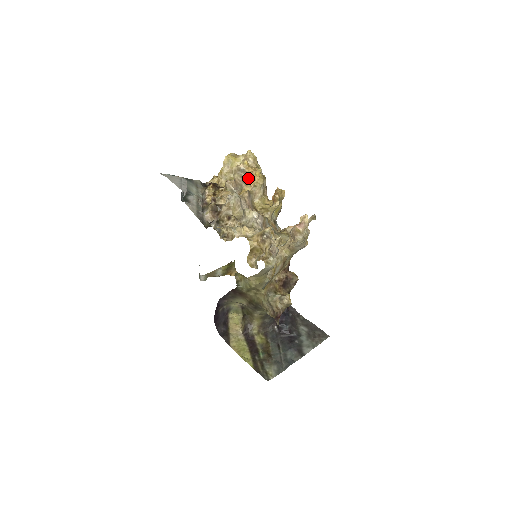
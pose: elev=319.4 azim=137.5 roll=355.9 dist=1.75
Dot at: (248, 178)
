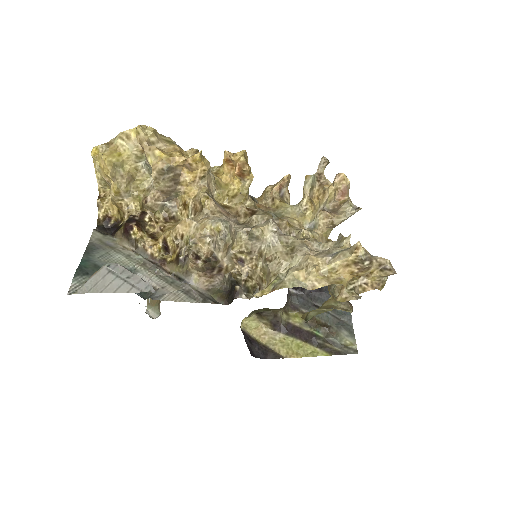
Dot at: (179, 173)
